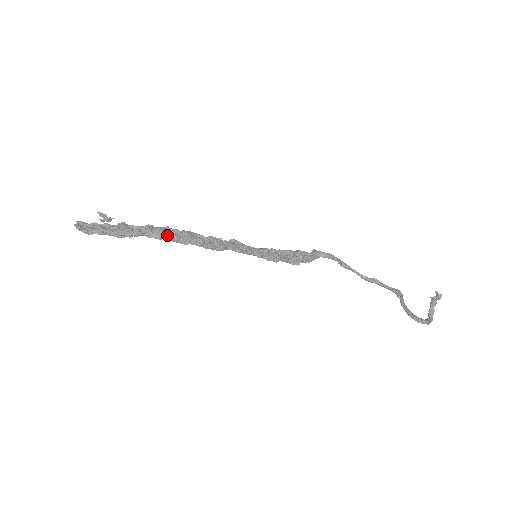
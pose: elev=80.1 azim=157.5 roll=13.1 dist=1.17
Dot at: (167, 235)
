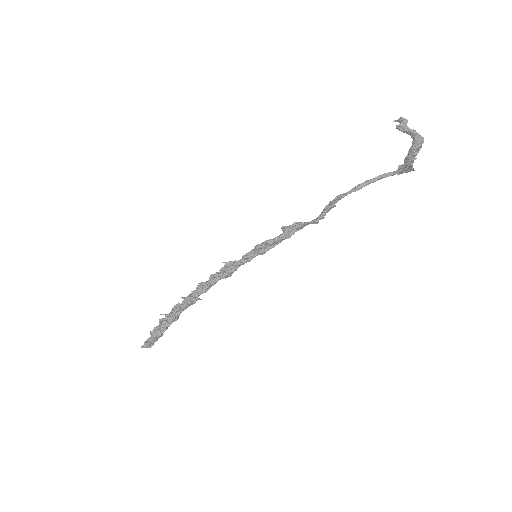
Dot at: (188, 297)
